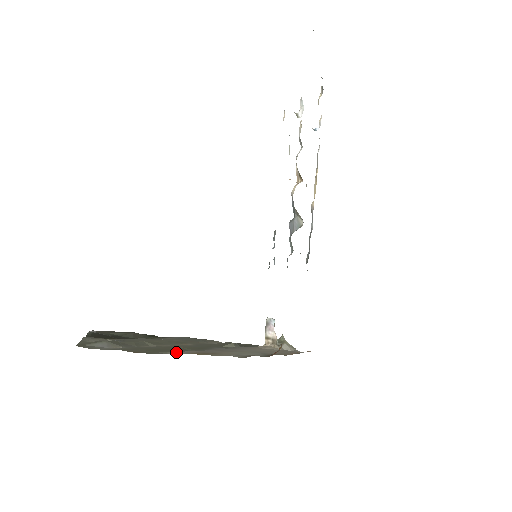
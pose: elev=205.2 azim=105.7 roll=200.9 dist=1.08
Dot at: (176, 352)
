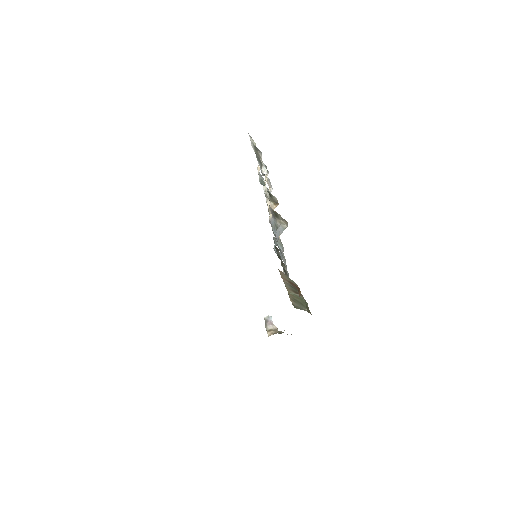
Dot at: occluded
